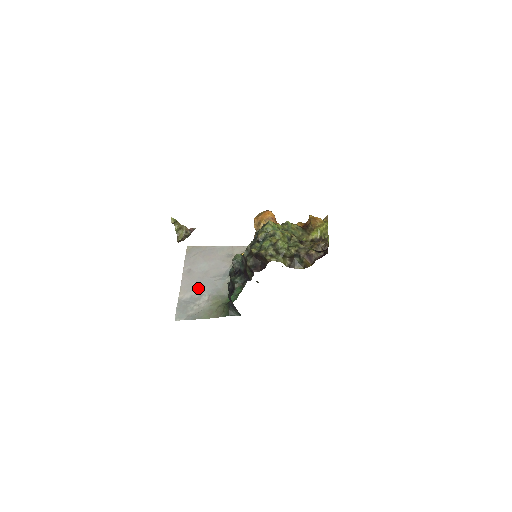
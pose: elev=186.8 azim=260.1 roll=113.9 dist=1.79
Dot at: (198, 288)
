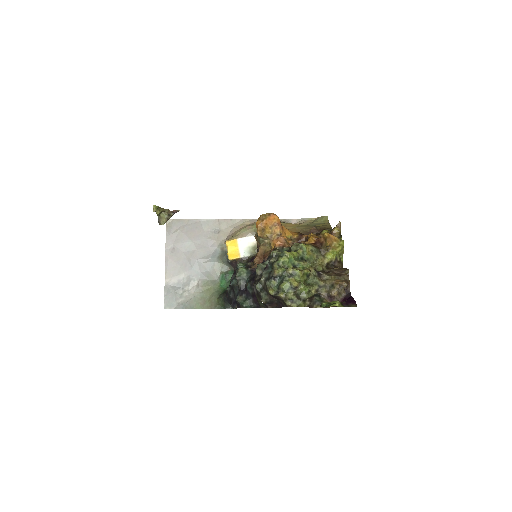
Dot at: (185, 271)
